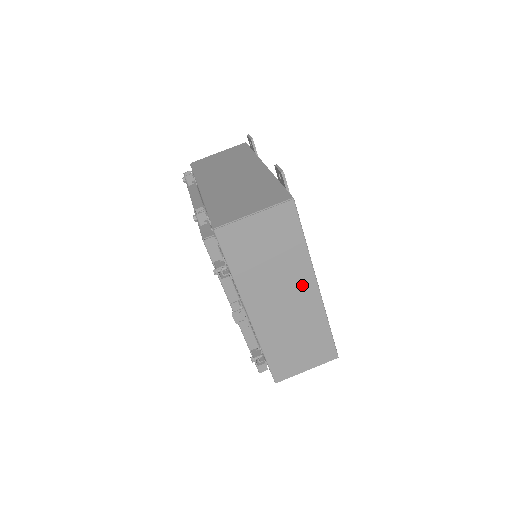
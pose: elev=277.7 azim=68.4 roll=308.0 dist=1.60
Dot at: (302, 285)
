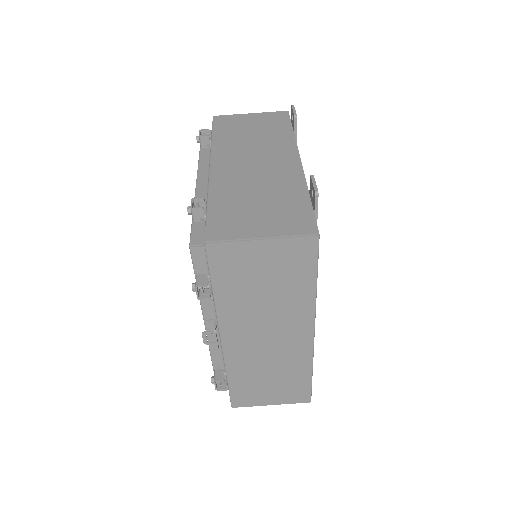
Dot at: (295, 327)
